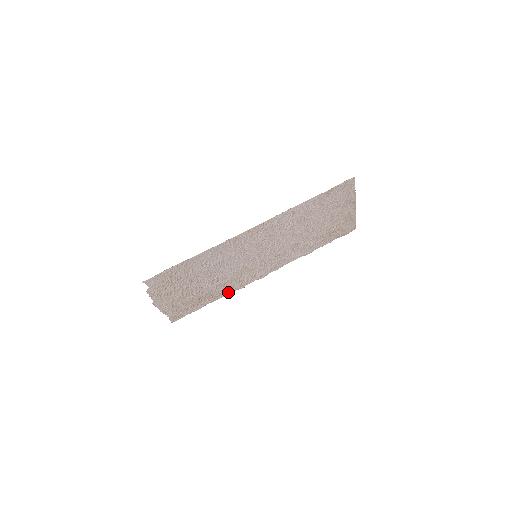
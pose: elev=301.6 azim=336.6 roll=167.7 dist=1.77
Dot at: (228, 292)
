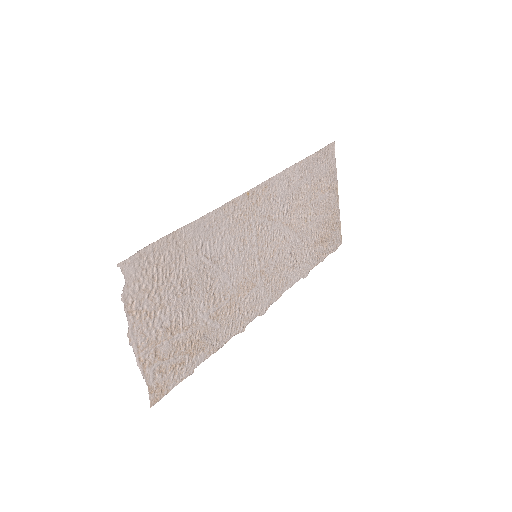
Dot at: (226, 337)
